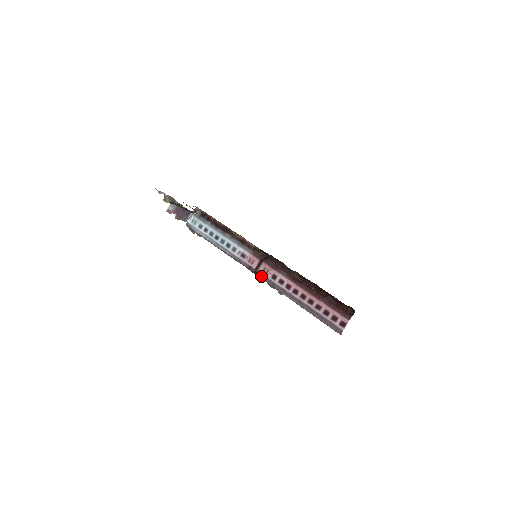
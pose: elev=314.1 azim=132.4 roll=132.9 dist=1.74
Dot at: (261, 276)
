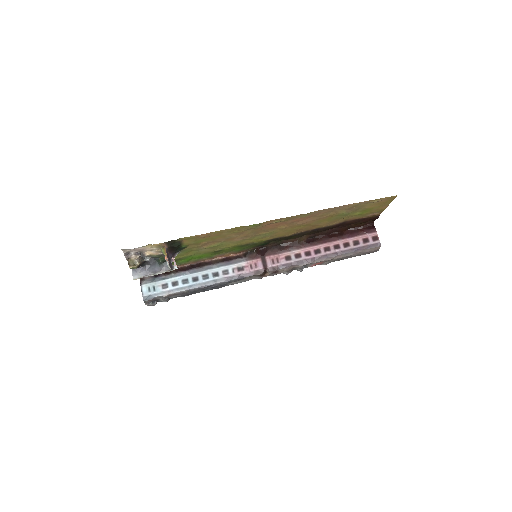
Dot at: (275, 268)
